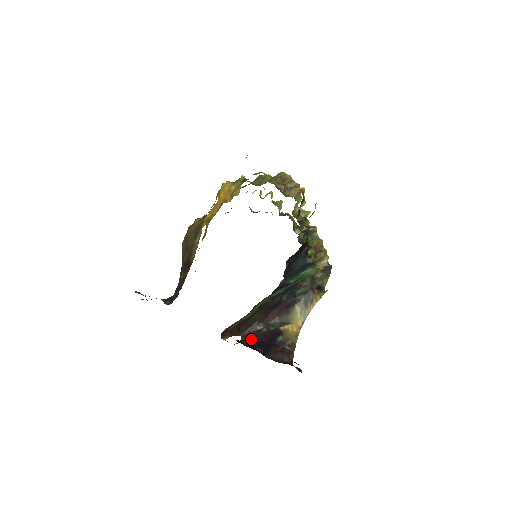
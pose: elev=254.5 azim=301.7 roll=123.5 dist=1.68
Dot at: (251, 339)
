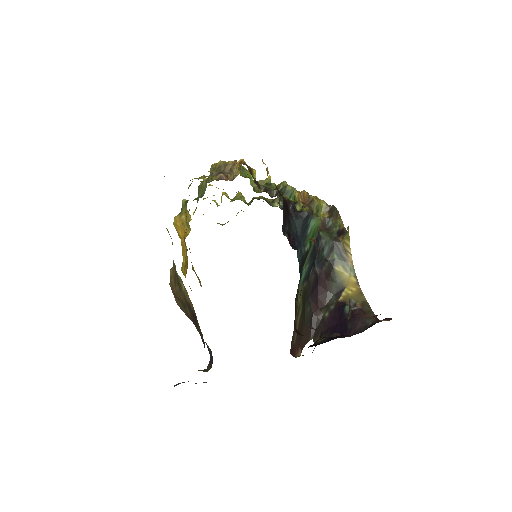
Dot at: (322, 334)
